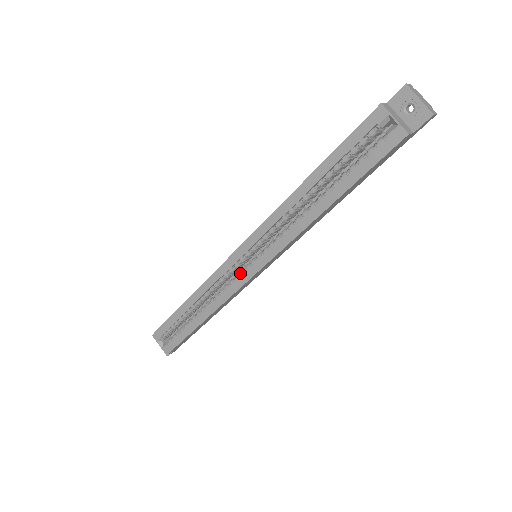
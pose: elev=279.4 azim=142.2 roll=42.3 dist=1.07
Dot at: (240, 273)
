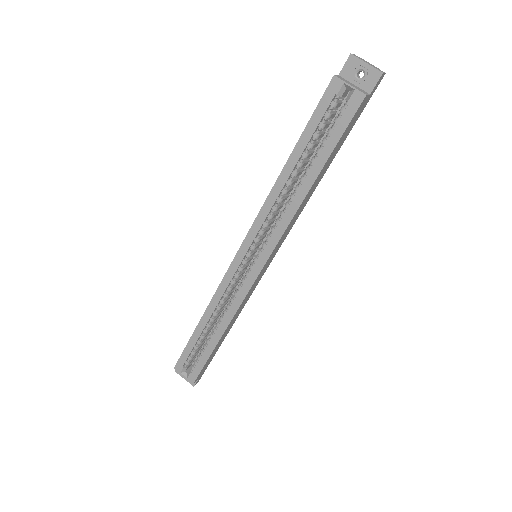
Dot at: (245, 276)
